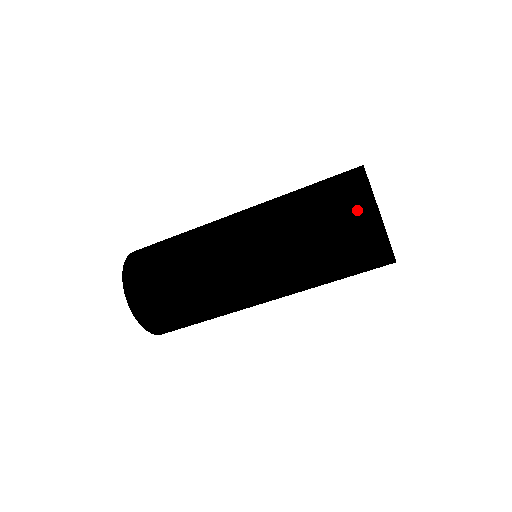
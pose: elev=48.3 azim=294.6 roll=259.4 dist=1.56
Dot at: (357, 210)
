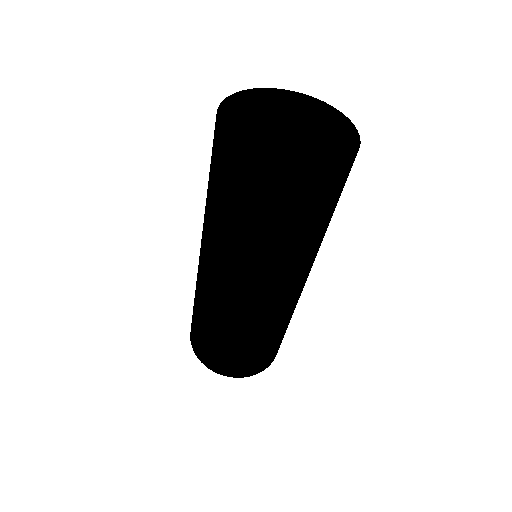
Dot at: (214, 141)
